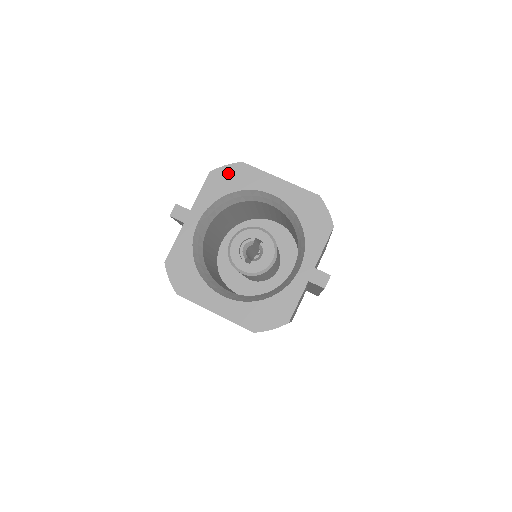
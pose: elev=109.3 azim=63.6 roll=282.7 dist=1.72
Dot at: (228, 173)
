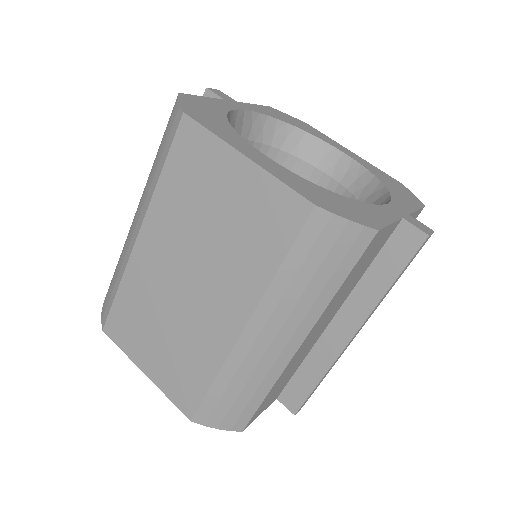
Dot at: (291, 118)
